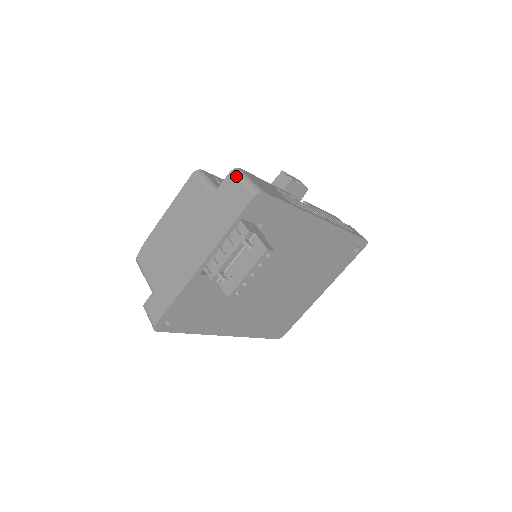
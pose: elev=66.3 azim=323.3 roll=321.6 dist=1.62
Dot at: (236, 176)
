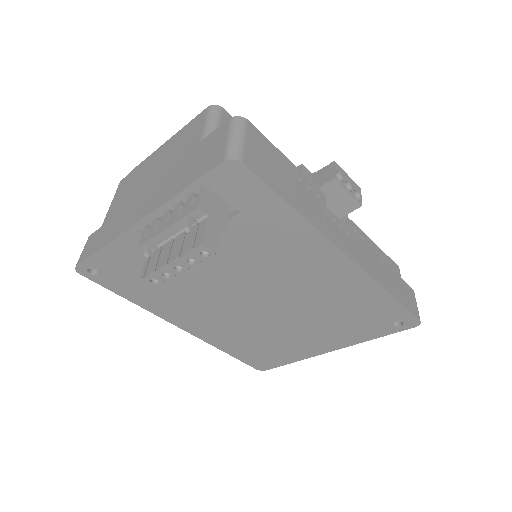
Dot at: (231, 126)
